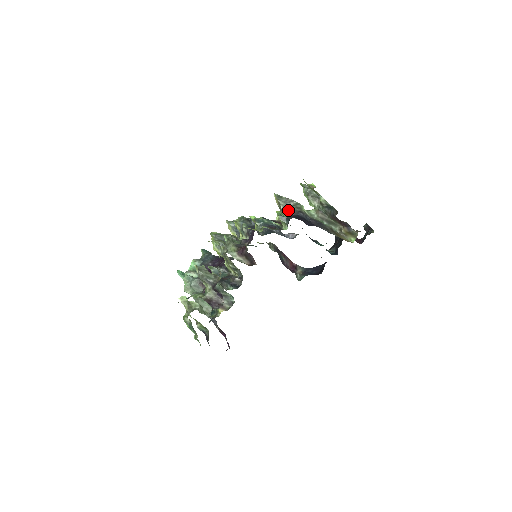
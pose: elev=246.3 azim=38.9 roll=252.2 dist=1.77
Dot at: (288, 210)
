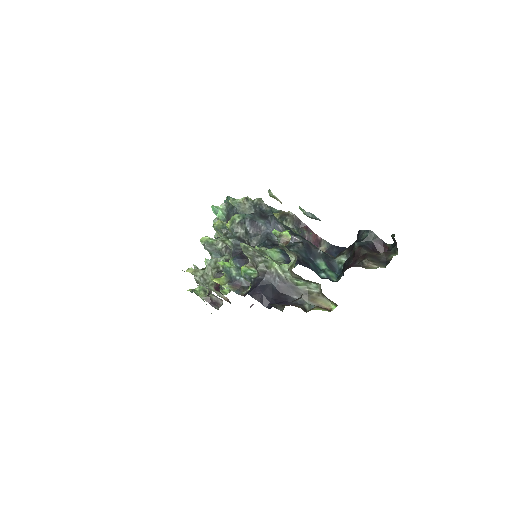
Dot at: (255, 266)
